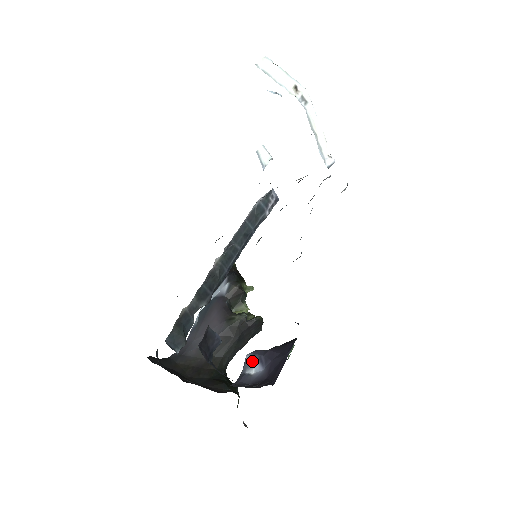
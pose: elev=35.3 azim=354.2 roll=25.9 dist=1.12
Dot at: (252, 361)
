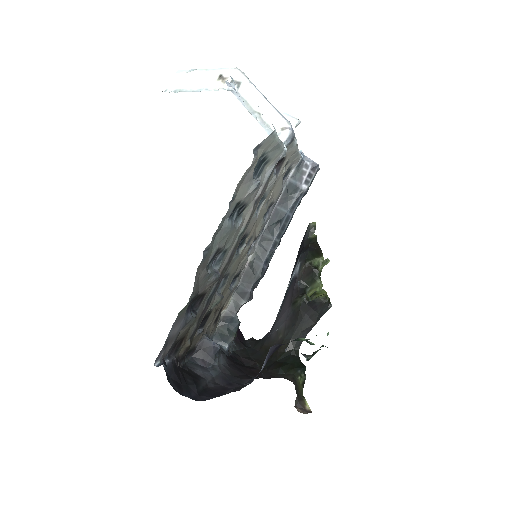
Dot at: (266, 357)
